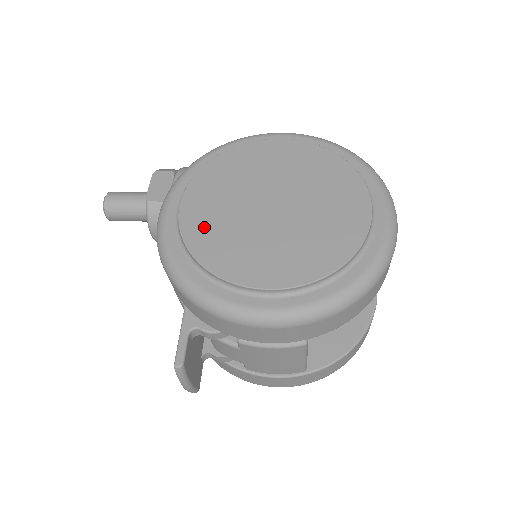
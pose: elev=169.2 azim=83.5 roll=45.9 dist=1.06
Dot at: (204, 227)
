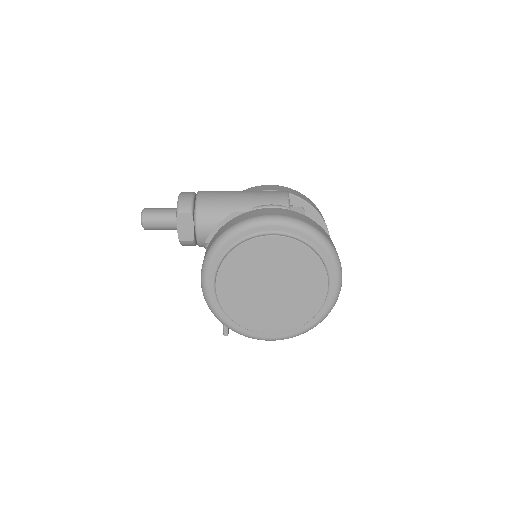
Dot at: (233, 302)
